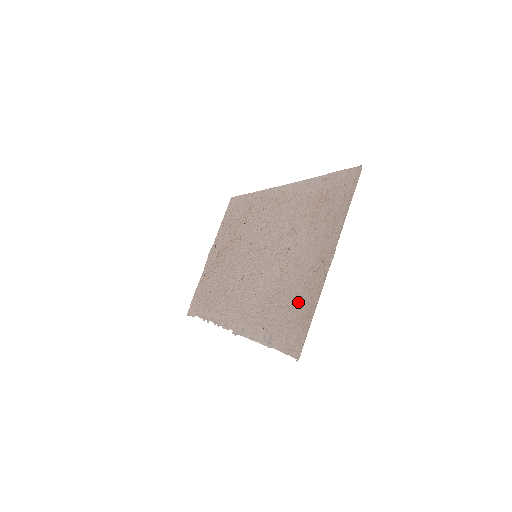
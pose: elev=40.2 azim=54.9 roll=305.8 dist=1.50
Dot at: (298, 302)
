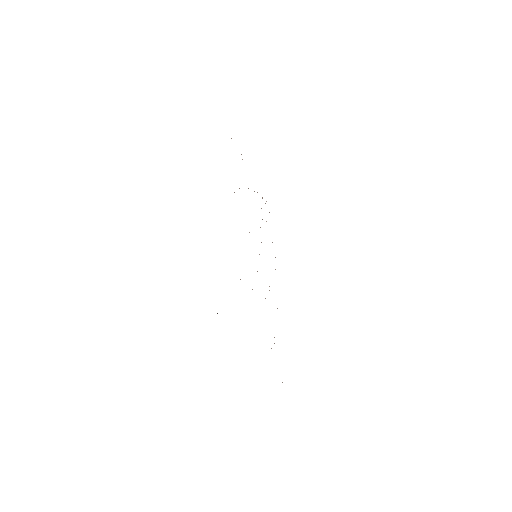
Dot at: occluded
